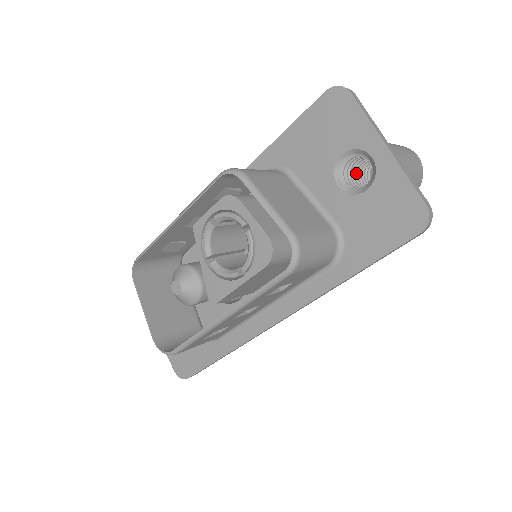
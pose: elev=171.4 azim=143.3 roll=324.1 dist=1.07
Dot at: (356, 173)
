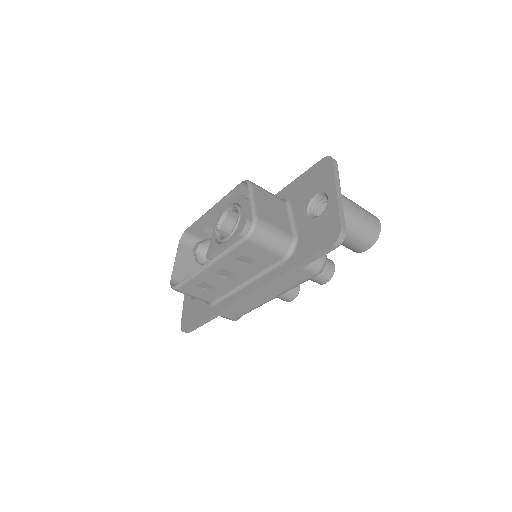
Dot at: occluded
